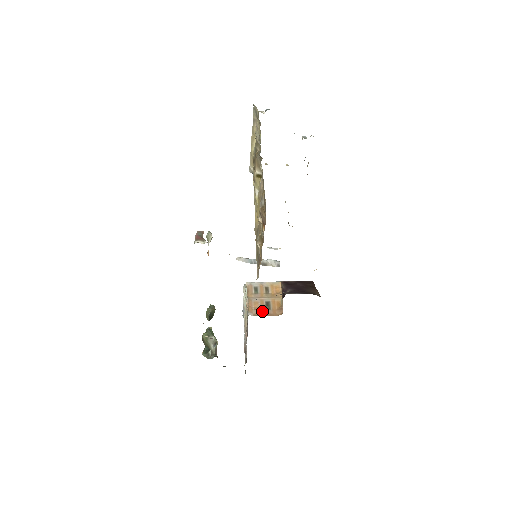
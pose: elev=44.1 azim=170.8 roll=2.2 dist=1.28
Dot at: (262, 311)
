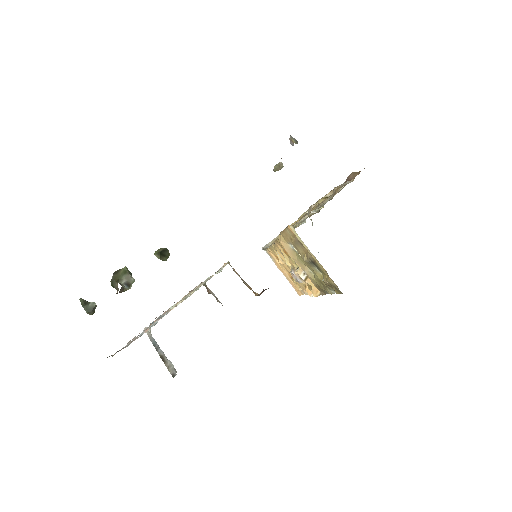
Dot at: occluded
